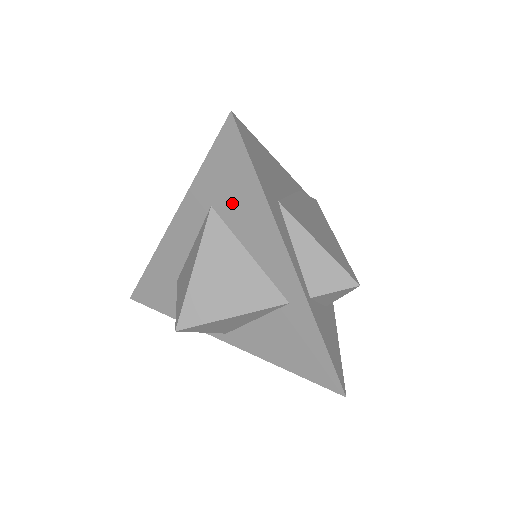
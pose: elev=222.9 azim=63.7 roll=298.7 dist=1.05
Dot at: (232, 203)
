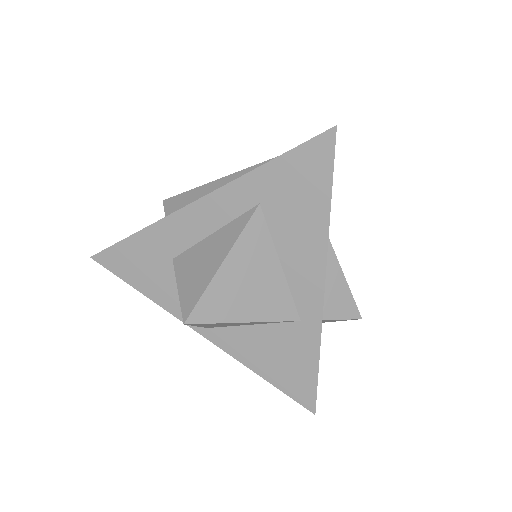
Dot at: (287, 210)
